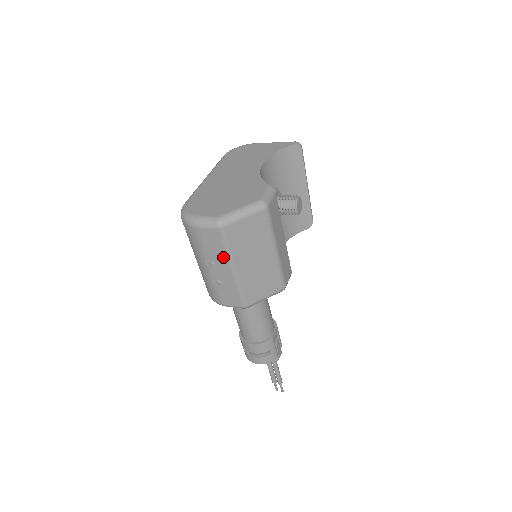
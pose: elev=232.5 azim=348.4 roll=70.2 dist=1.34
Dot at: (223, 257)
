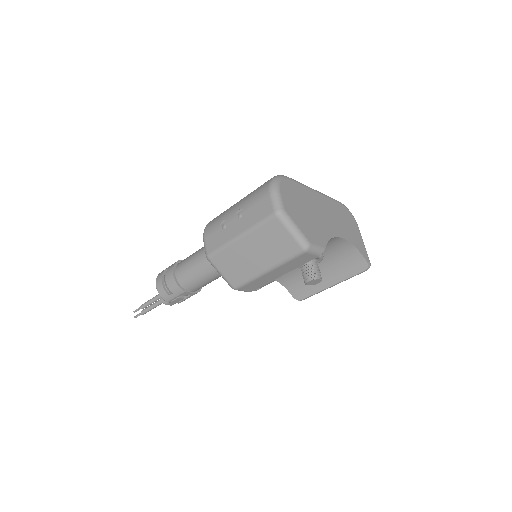
Dot at: (249, 224)
